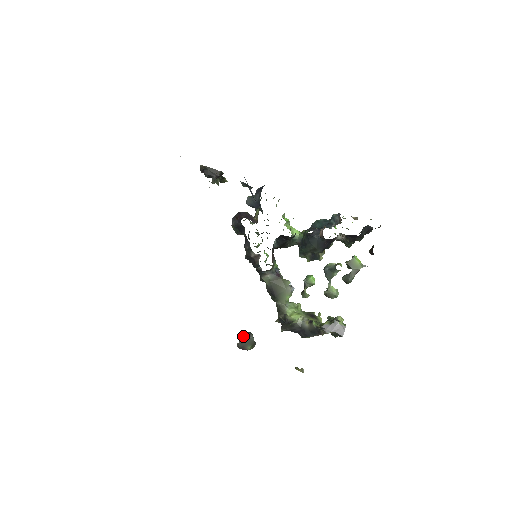
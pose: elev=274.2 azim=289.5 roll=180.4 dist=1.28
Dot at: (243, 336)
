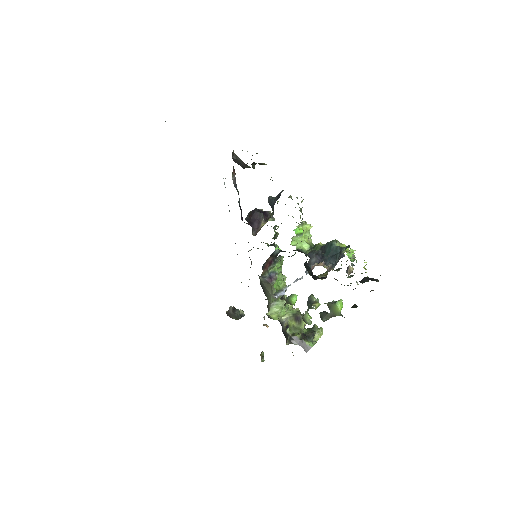
Dot at: (231, 309)
